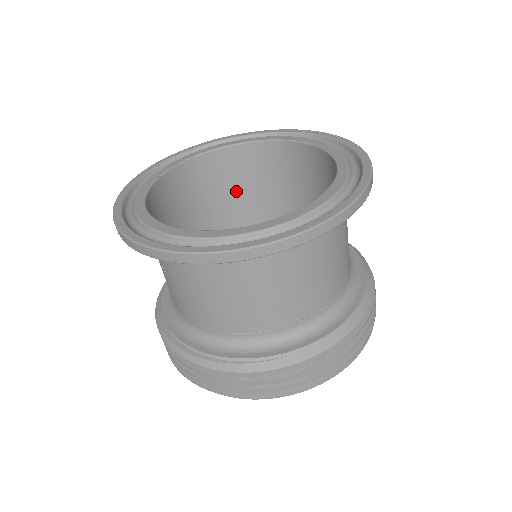
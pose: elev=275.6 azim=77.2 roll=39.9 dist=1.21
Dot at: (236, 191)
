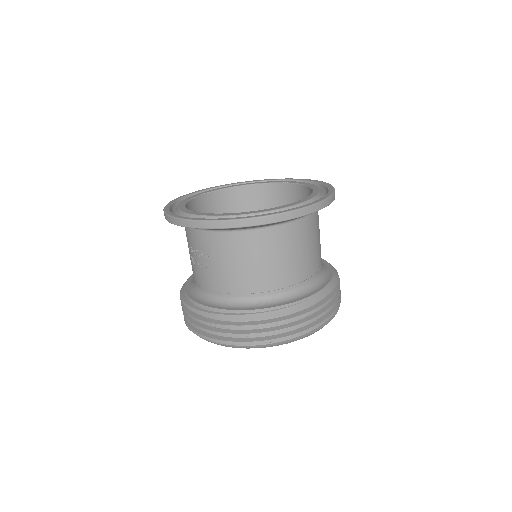
Dot at: occluded
